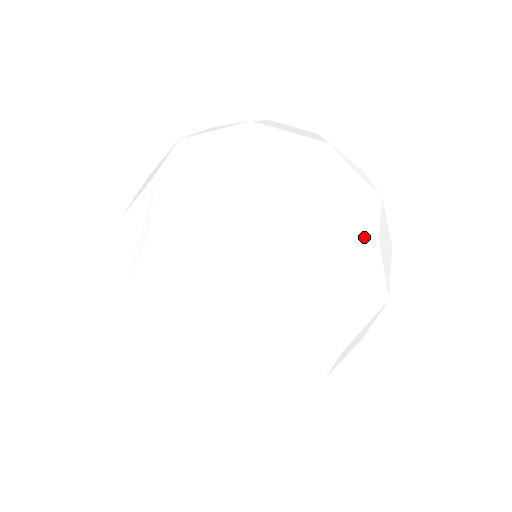
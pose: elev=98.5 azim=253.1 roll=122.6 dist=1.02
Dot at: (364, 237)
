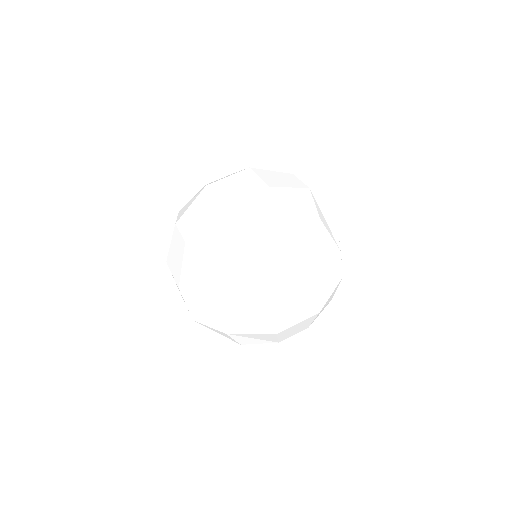
Dot at: (304, 192)
